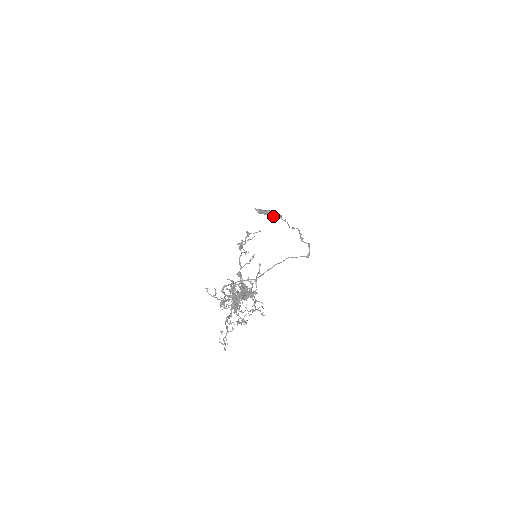
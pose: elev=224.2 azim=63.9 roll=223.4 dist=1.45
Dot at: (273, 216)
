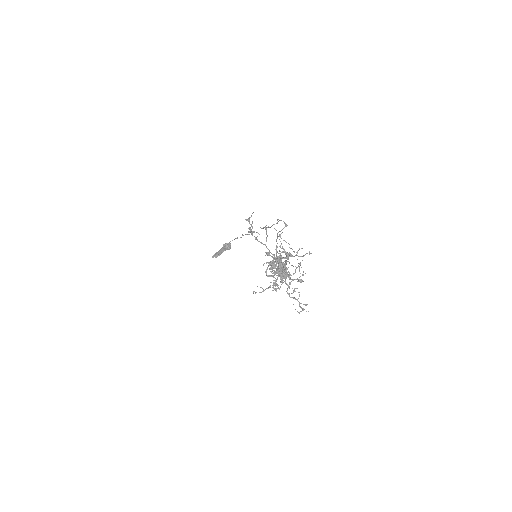
Dot at: (230, 245)
